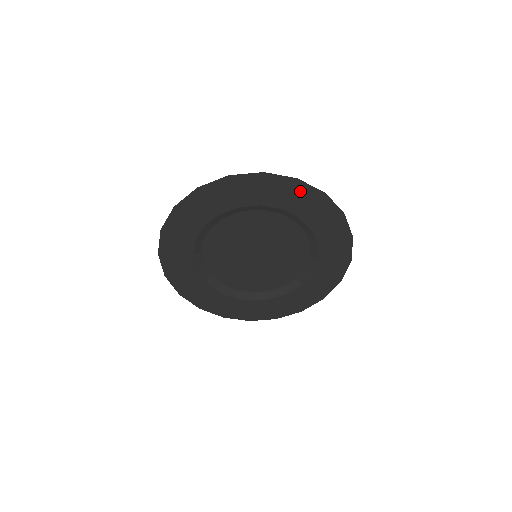
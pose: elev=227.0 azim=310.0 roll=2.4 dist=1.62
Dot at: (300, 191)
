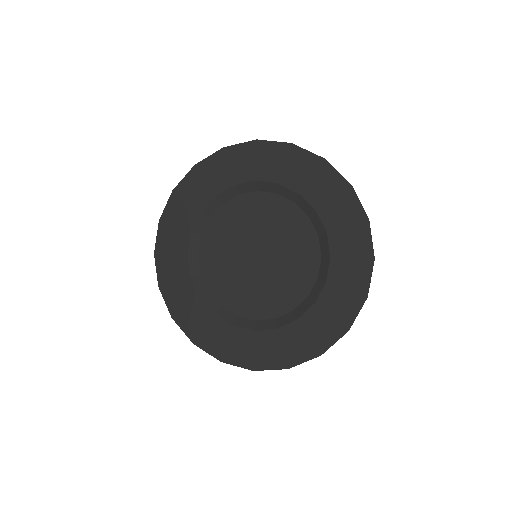
Dot at: (358, 233)
